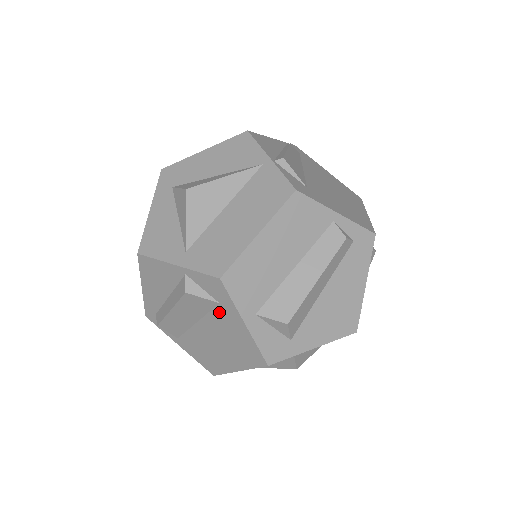
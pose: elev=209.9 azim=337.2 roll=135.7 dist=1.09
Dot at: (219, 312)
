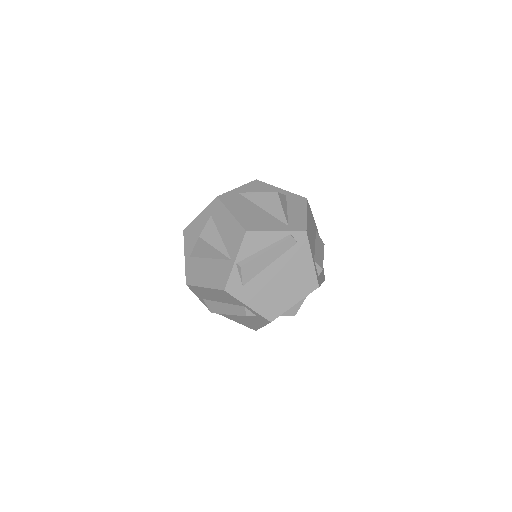
Dot at: occluded
